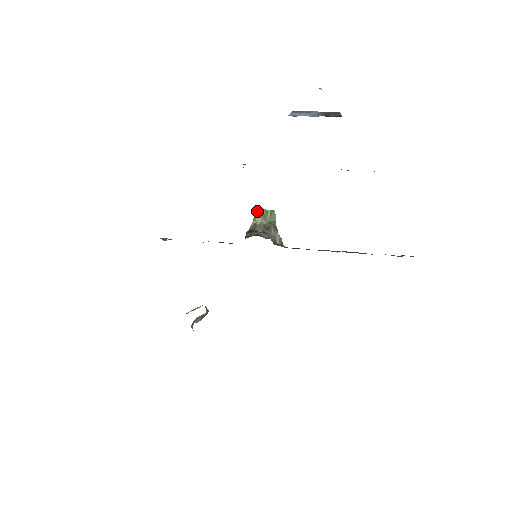
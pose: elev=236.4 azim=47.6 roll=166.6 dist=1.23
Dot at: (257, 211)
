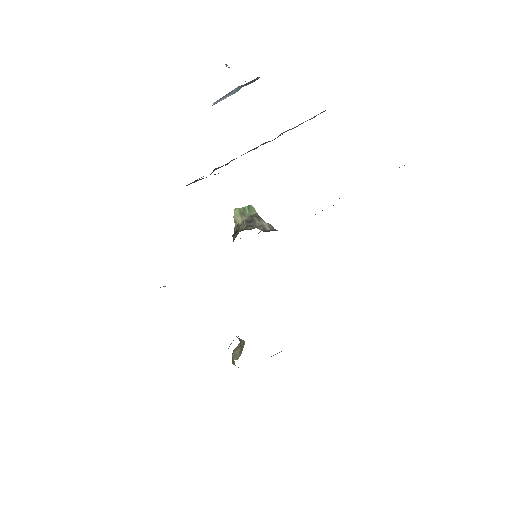
Dot at: (234, 213)
